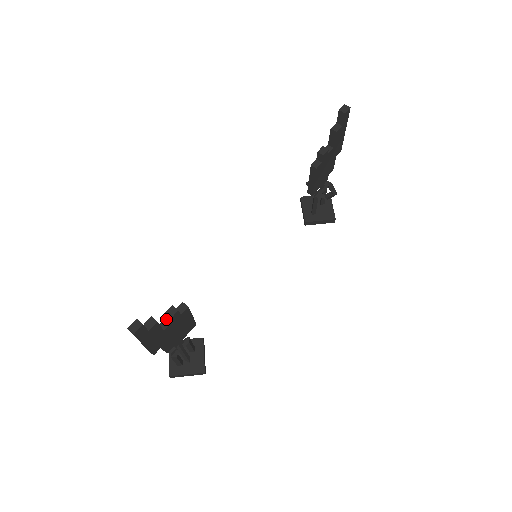
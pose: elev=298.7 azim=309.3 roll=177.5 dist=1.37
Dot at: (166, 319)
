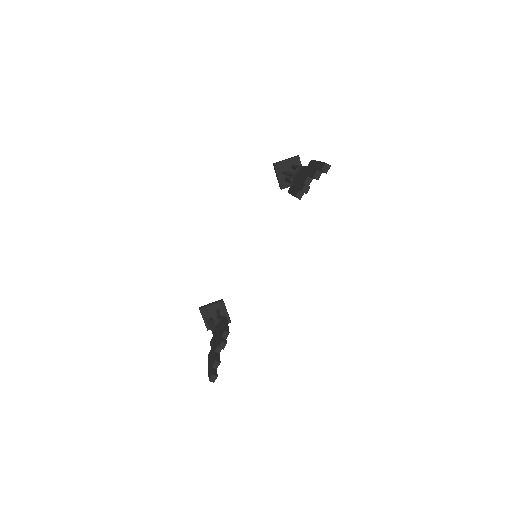
Dot at: occluded
